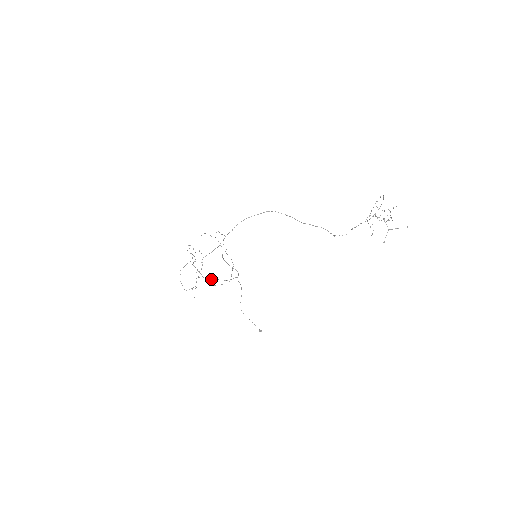
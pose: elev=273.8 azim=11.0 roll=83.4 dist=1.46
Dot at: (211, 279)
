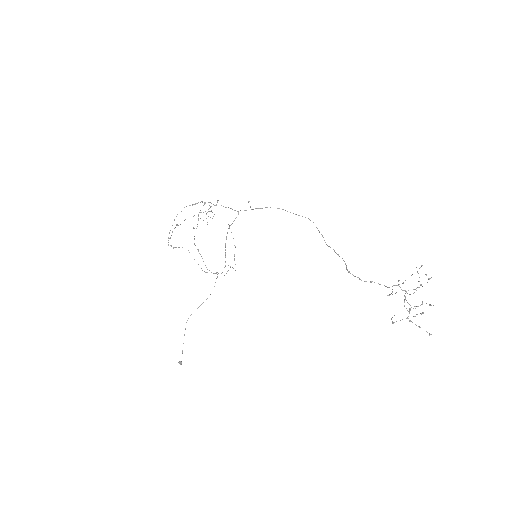
Dot at: (198, 249)
